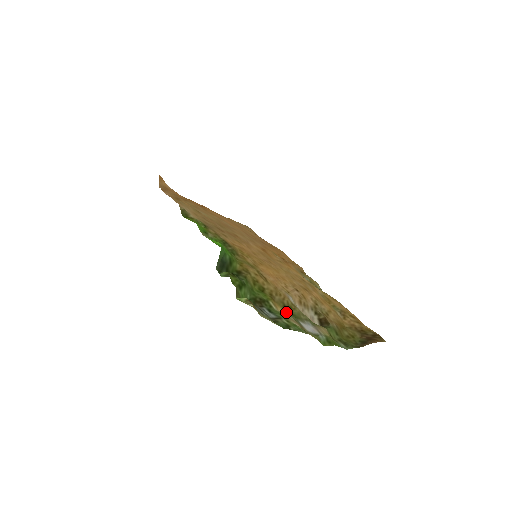
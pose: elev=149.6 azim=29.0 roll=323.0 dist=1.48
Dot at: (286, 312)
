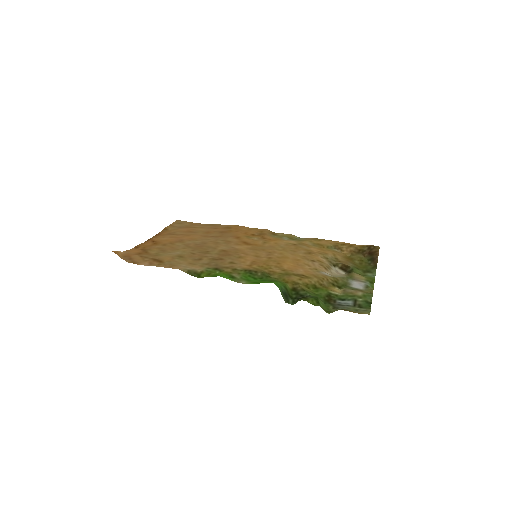
Dot at: (338, 287)
